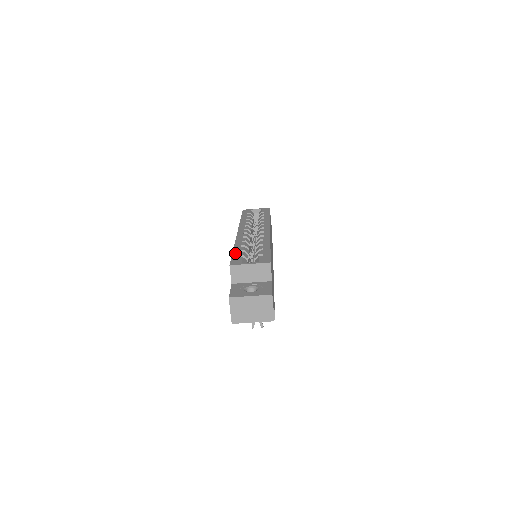
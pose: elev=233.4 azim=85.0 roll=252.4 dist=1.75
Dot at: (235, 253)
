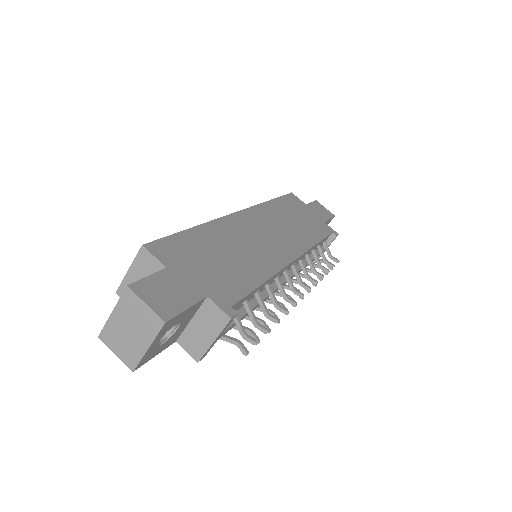
Dot at: occluded
